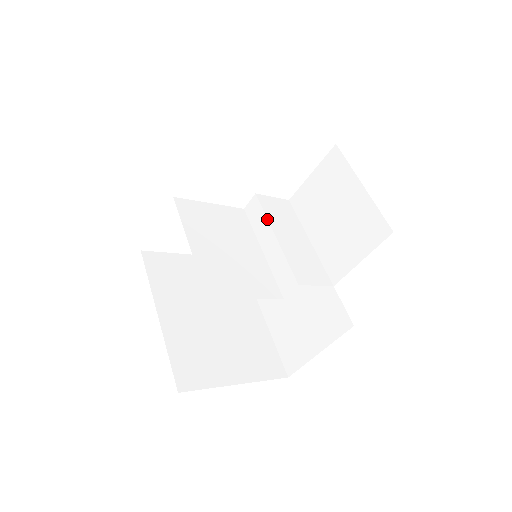
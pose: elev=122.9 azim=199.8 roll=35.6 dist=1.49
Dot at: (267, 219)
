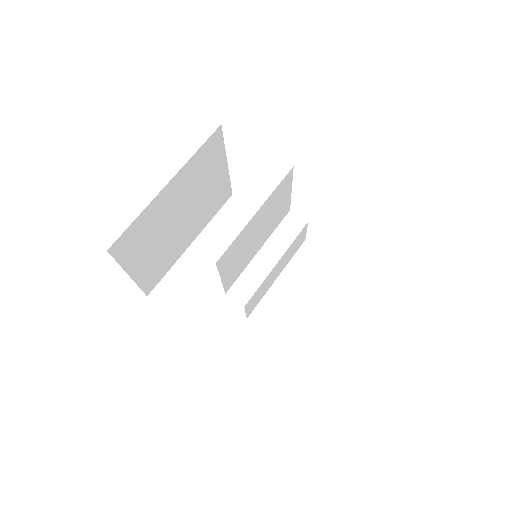
Dot at: (290, 246)
